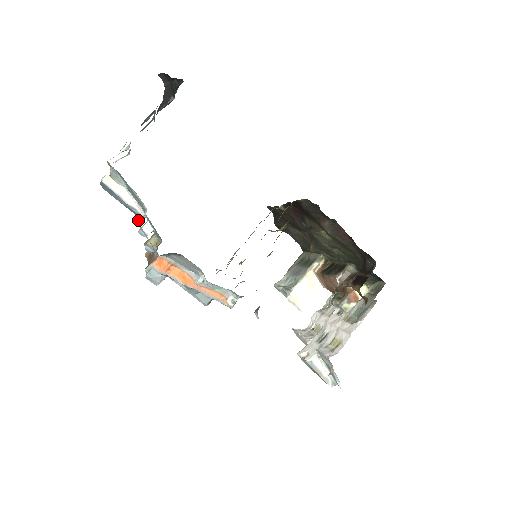
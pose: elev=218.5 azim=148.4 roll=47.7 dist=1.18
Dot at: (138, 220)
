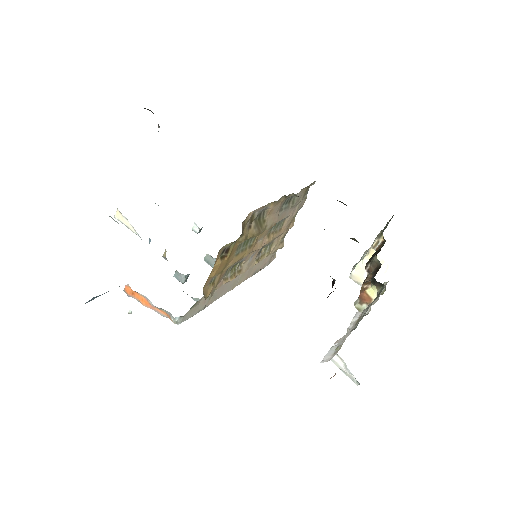
Dot at: occluded
